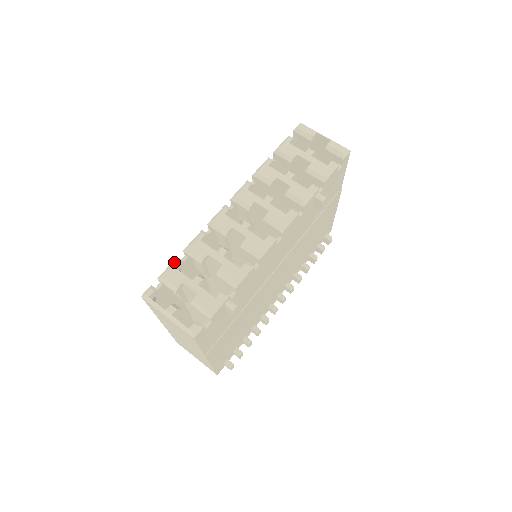
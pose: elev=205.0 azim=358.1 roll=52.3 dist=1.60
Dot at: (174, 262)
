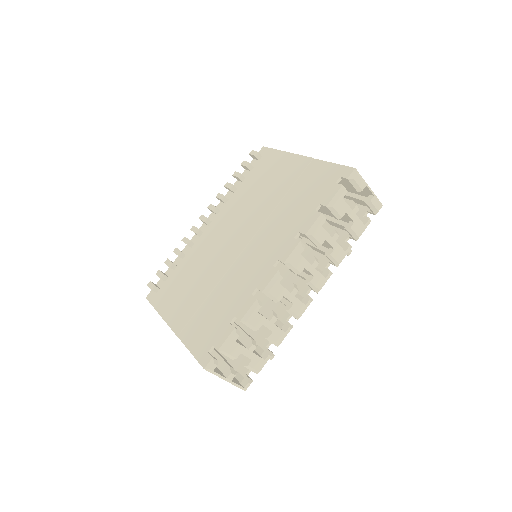
Dot at: (235, 336)
